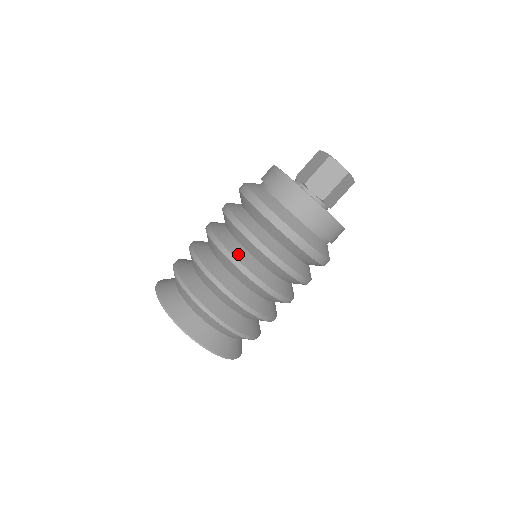
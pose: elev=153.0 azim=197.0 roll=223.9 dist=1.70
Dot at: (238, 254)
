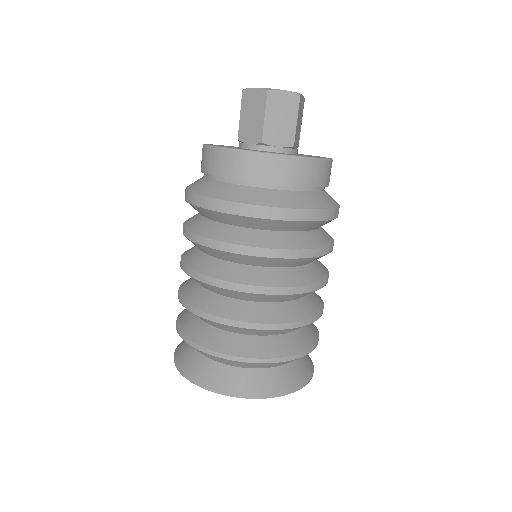
Dot at: (258, 279)
